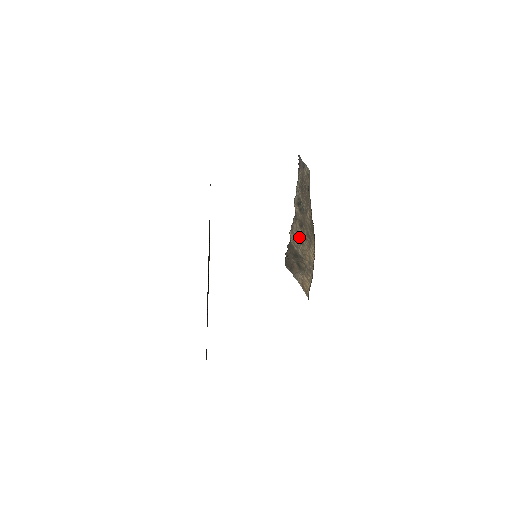
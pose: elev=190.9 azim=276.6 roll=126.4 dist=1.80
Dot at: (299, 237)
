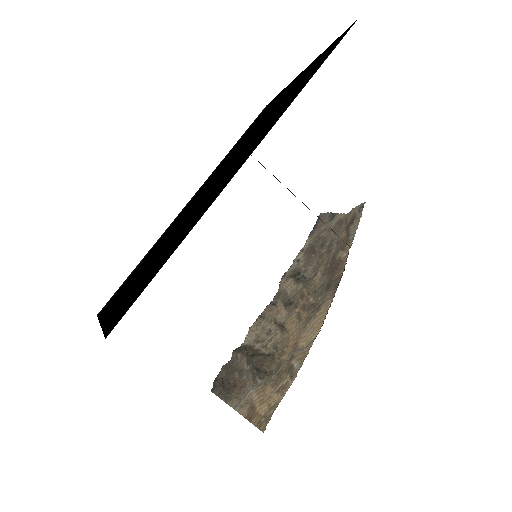
Dot at: (277, 323)
